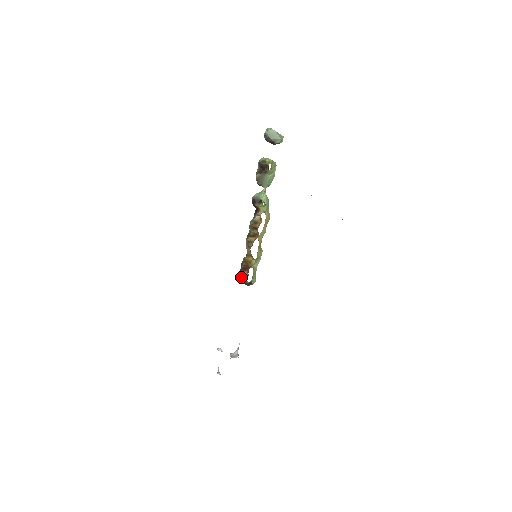
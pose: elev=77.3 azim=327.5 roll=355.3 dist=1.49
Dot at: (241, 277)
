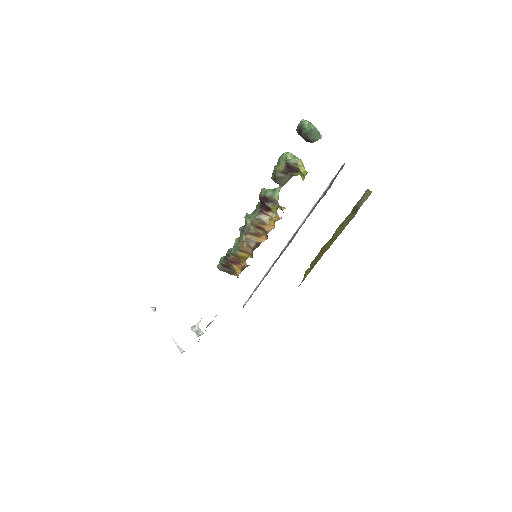
Dot at: (225, 268)
